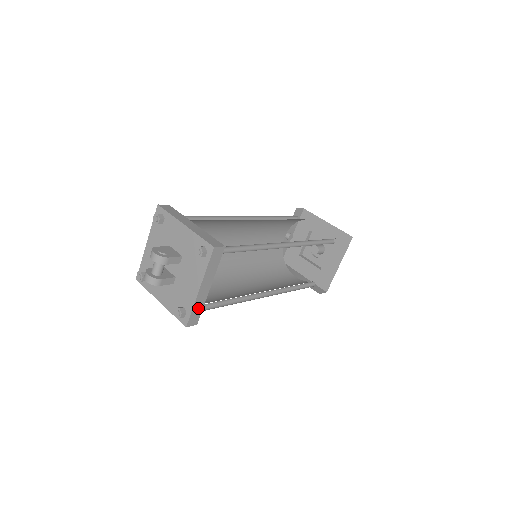
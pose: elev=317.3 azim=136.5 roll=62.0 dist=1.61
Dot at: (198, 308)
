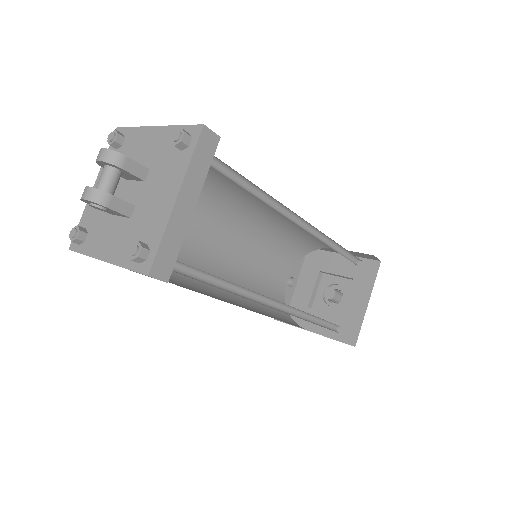
Dot at: (172, 244)
